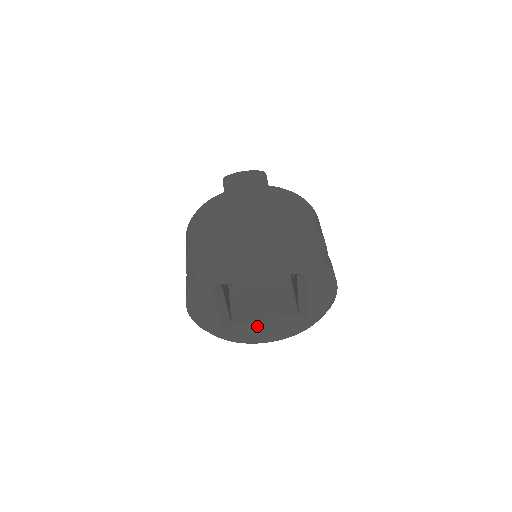
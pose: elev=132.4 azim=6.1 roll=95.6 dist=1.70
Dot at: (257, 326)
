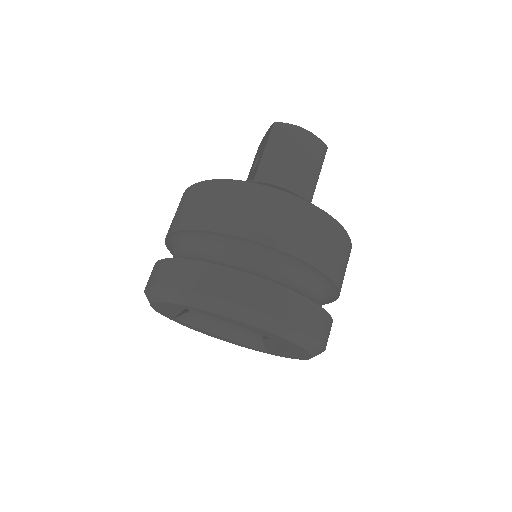
Dot at: (212, 327)
